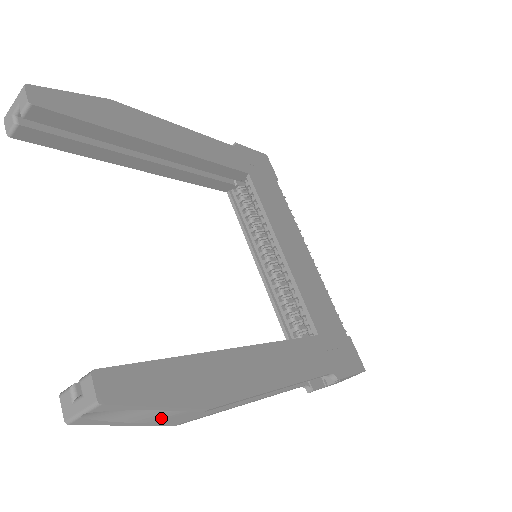
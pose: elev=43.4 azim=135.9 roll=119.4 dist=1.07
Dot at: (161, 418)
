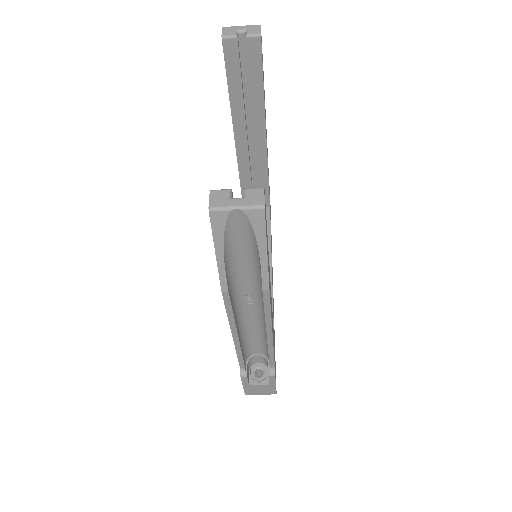
Dot at: (227, 274)
